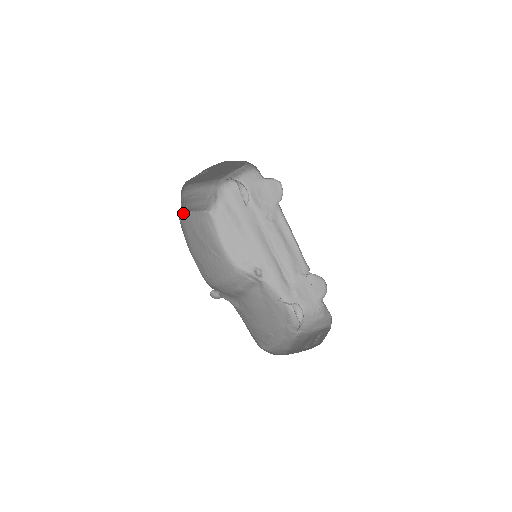
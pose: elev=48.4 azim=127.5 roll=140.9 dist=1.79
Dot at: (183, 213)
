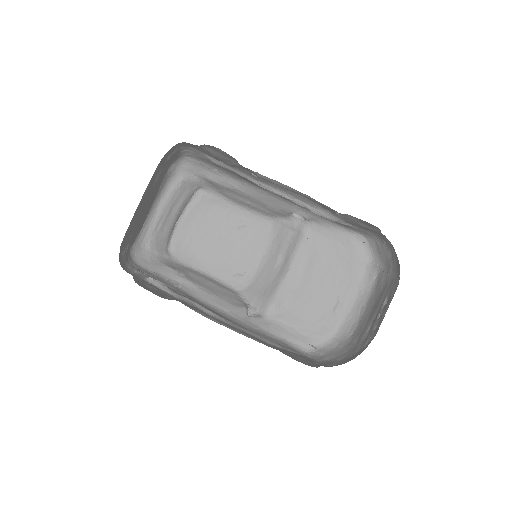
Dot at: (171, 236)
